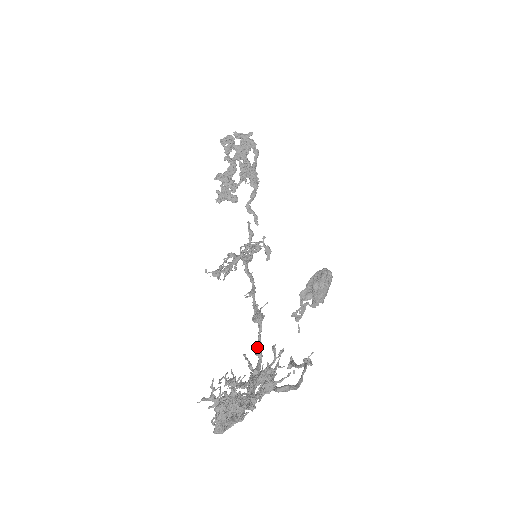
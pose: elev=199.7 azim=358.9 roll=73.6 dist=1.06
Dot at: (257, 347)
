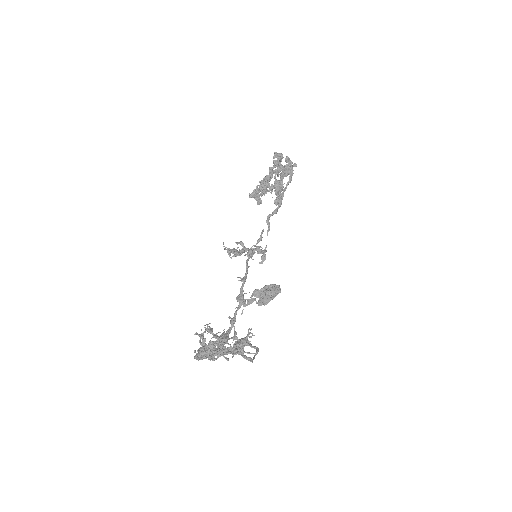
Dot at: (233, 318)
